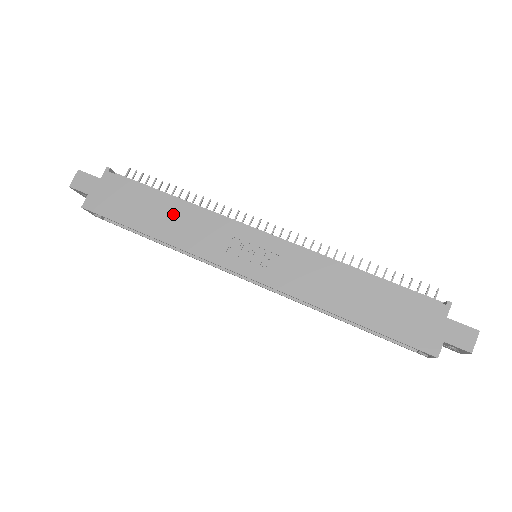
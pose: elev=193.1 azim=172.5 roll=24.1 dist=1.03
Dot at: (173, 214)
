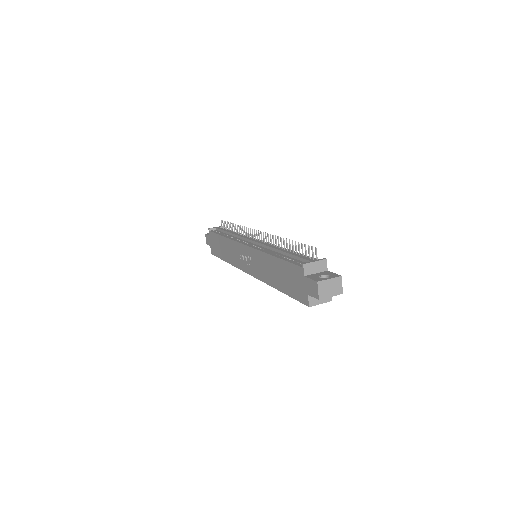
Dot at: (226, 246)
